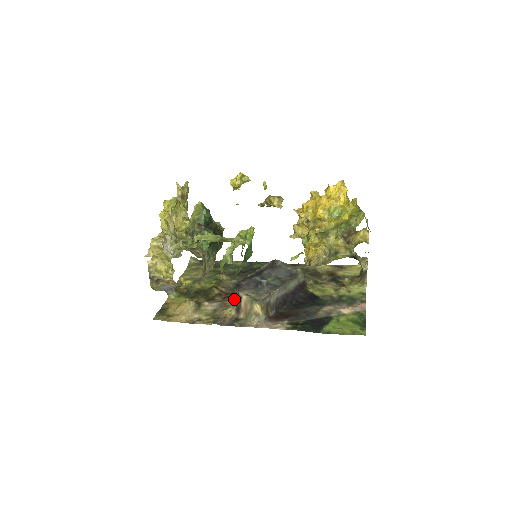
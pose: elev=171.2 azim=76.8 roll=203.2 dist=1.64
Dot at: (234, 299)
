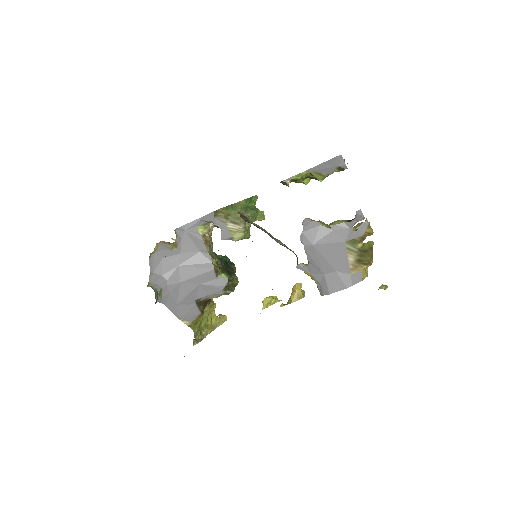
Dot at: occluded
